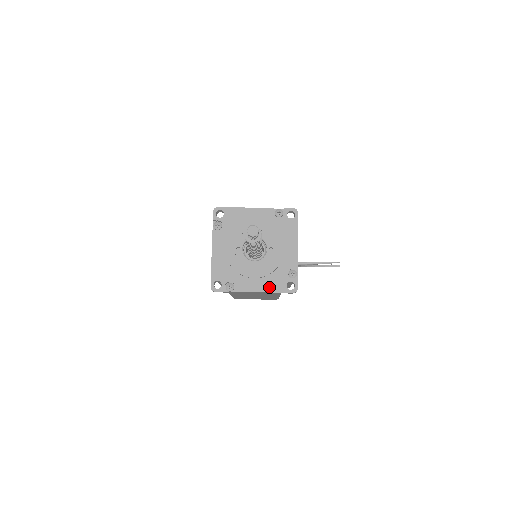
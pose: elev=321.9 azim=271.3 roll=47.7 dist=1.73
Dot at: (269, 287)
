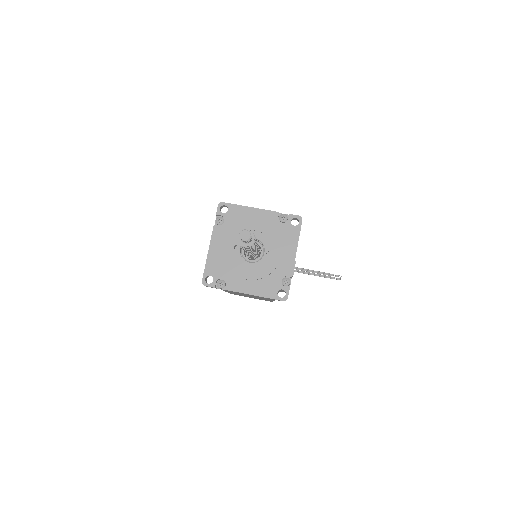
Dot at: (260, 291)
